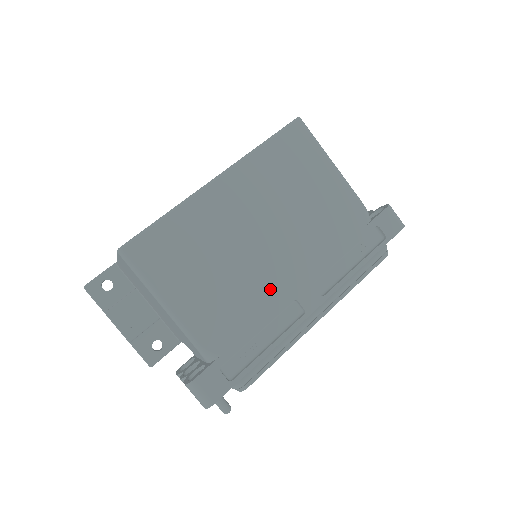
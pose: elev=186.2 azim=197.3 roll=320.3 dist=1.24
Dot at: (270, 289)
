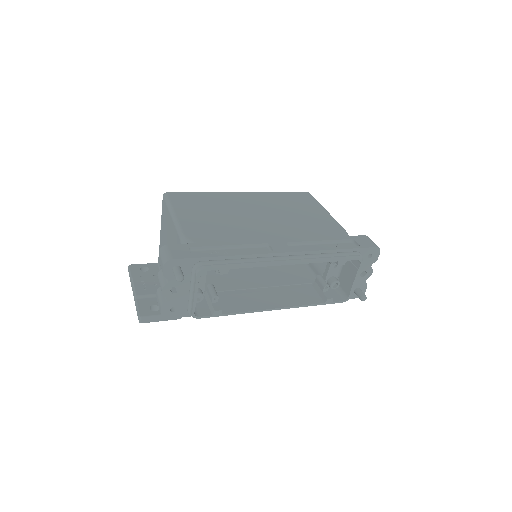
Dot at: (251, 233)
